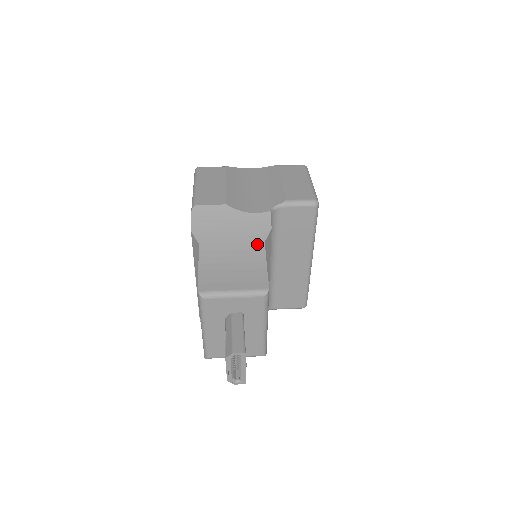
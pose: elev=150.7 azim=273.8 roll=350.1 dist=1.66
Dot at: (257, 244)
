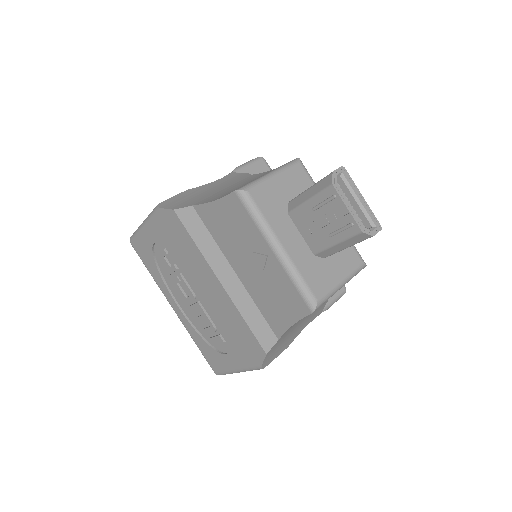
Dot at: (247, 178)
